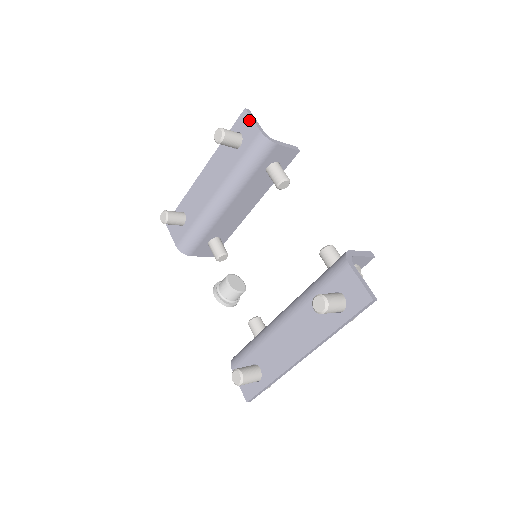
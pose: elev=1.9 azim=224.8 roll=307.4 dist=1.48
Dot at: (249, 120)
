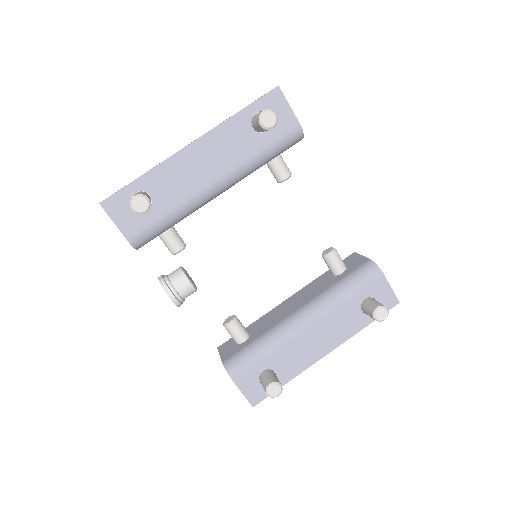
Dot at: (284, 104)
